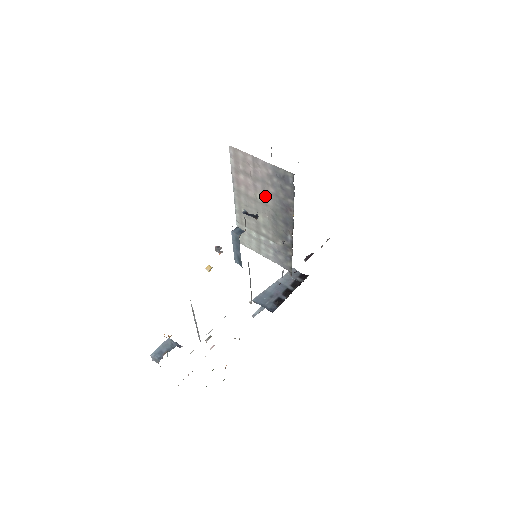
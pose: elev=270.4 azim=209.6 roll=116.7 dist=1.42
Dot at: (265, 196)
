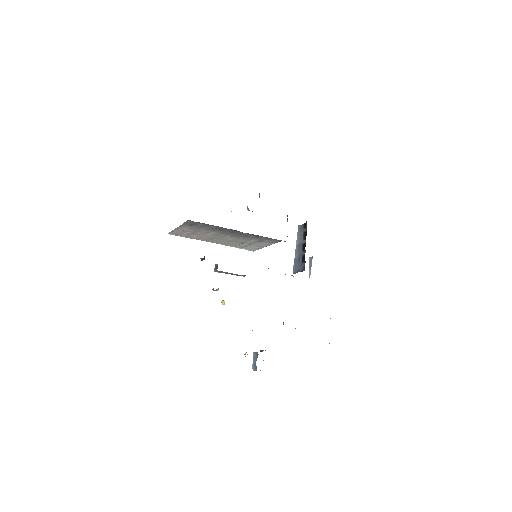
Dot at: (209, 233)
